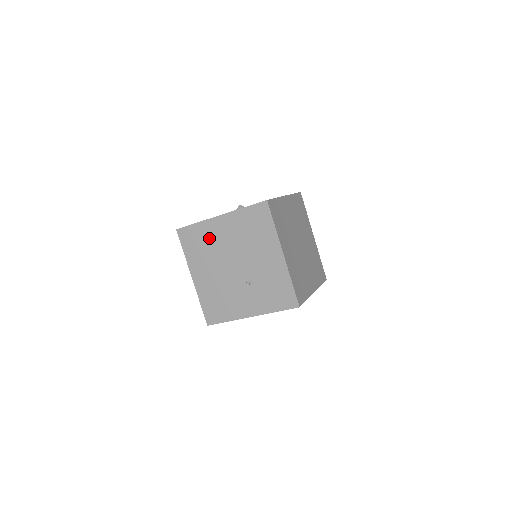
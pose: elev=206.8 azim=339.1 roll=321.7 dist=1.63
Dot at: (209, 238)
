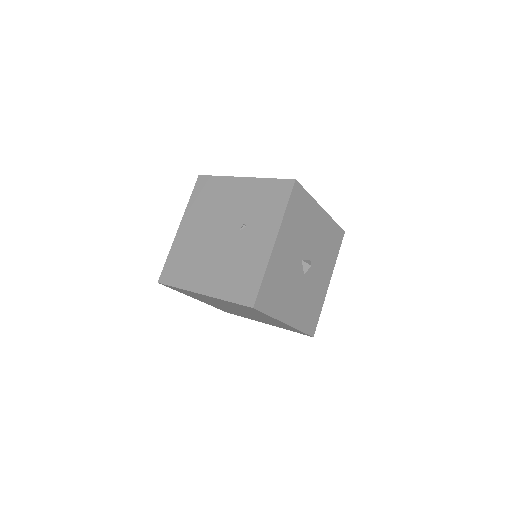
Dot at: (186, 249)
